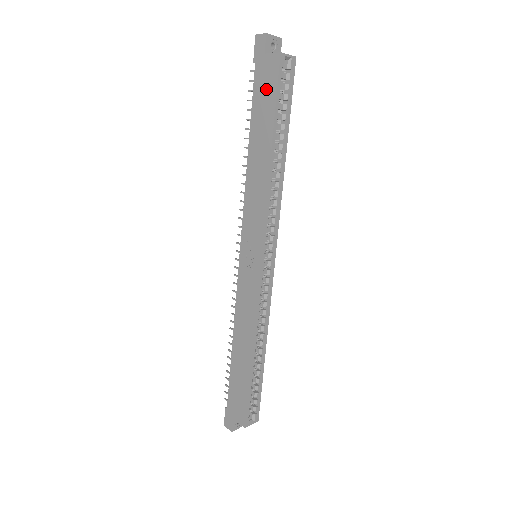
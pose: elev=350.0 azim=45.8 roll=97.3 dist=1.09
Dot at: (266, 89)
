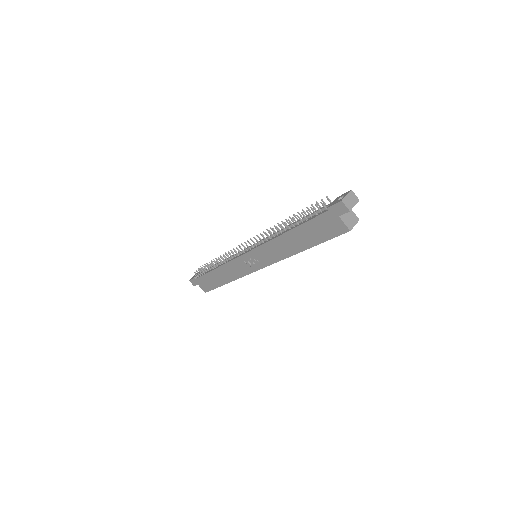
Dot at: (324, 230)
